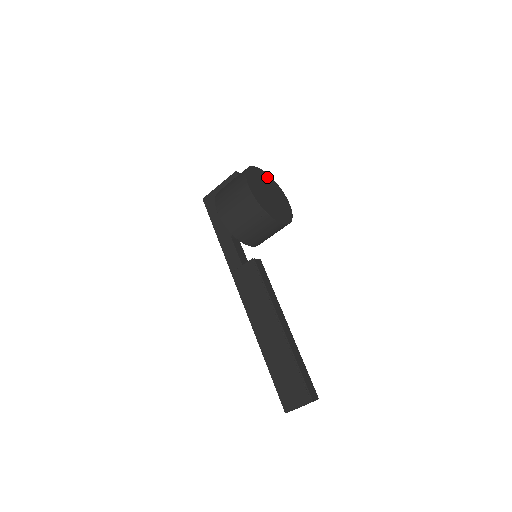
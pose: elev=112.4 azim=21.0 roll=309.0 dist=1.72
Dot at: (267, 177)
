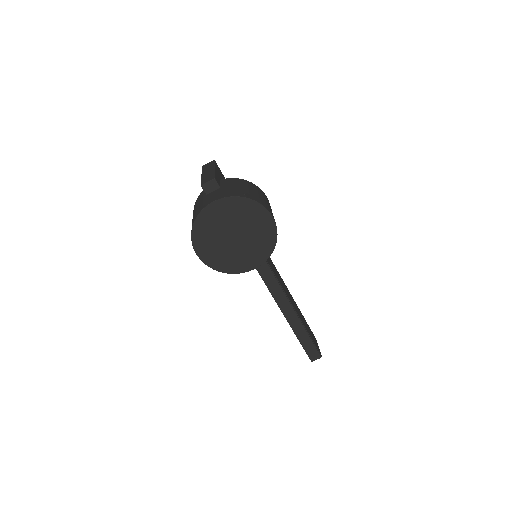
Dot at: (232, 205)
